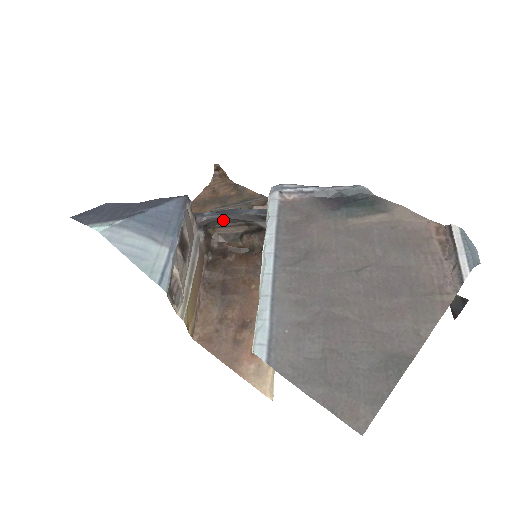
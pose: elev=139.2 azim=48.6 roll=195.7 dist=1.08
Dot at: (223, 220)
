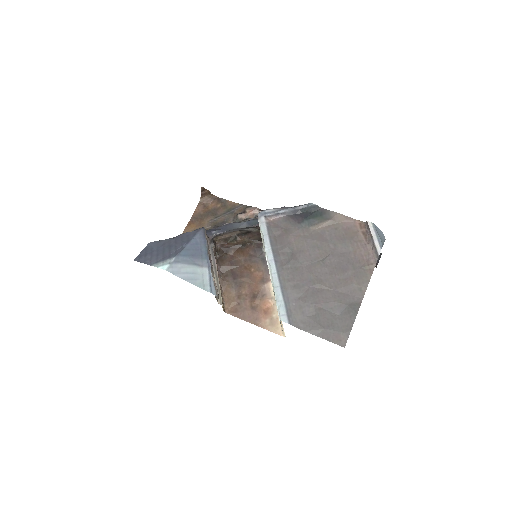
Dot at: occluded
